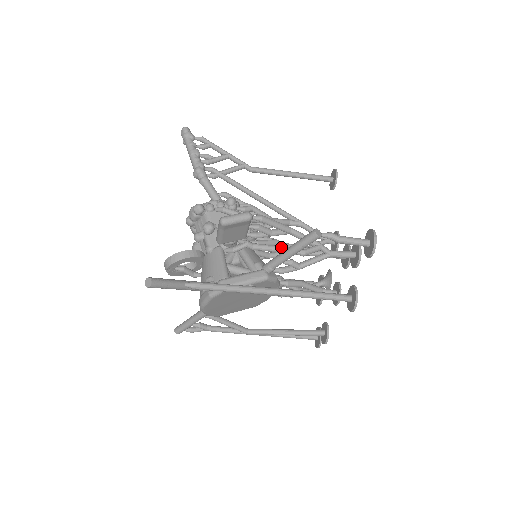
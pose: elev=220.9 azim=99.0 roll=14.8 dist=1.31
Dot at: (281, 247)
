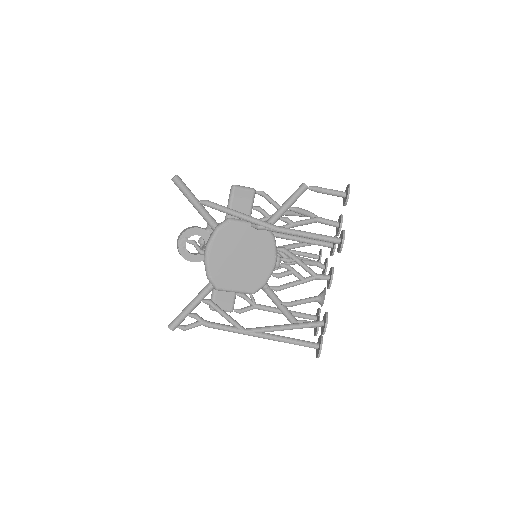
Dot at: occluded
